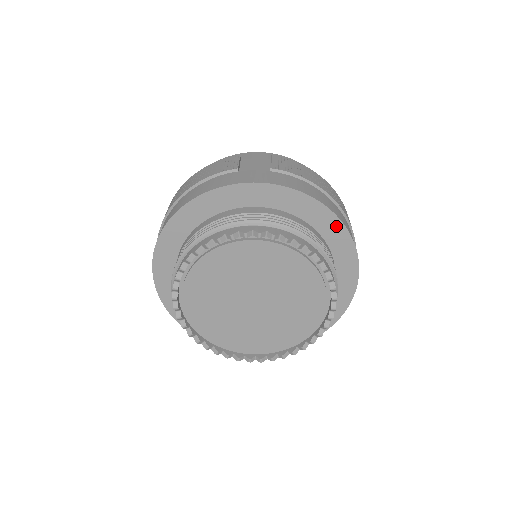
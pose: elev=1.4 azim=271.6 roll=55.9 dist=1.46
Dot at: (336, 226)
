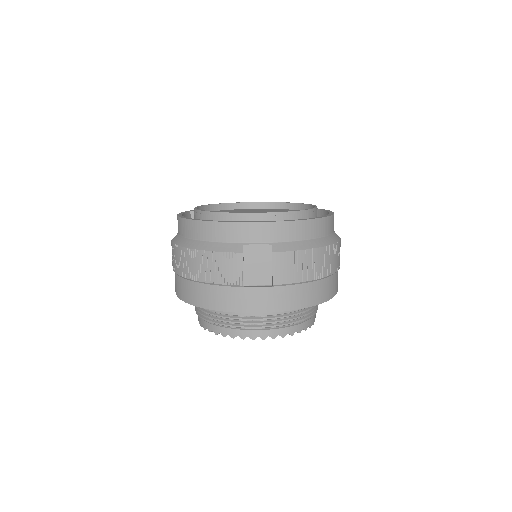
Dot at: occluded
